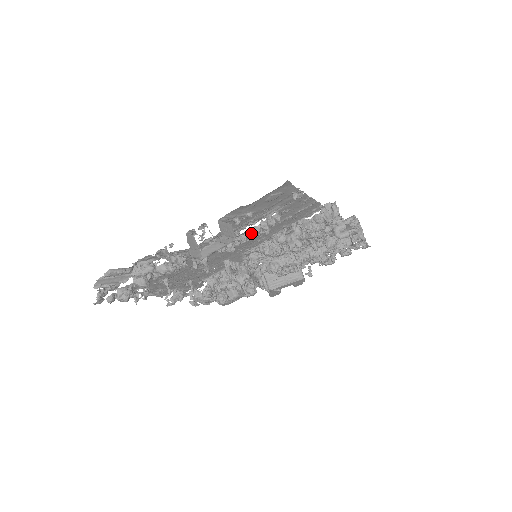
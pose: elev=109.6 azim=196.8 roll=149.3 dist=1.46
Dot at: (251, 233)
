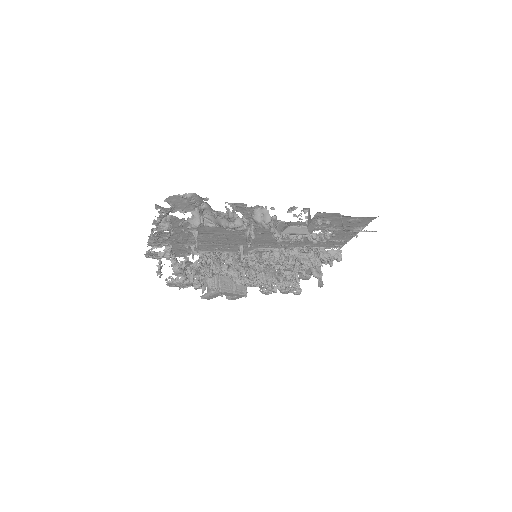
Dot at: (310, 236)
